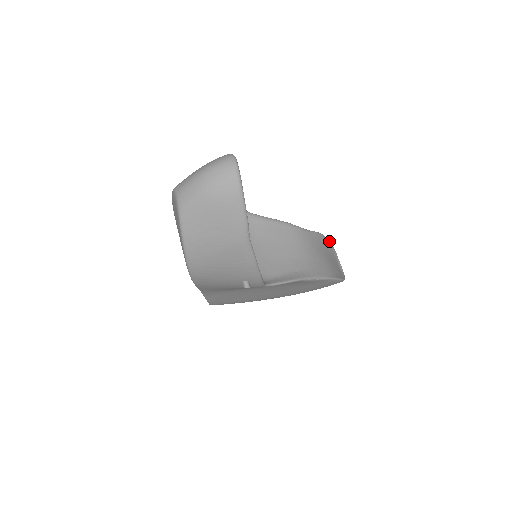
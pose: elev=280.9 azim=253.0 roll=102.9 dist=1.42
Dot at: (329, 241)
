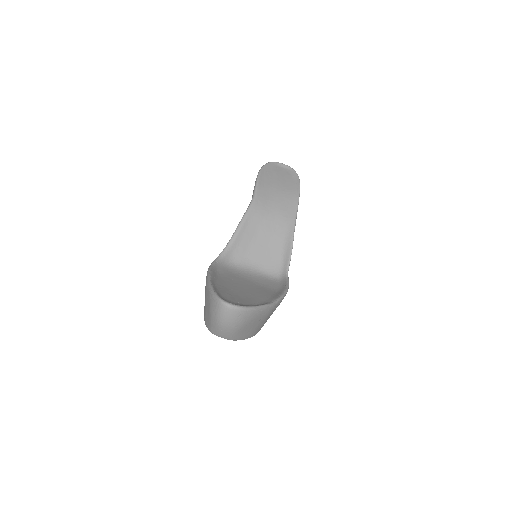
Dot at: (263, 168)
